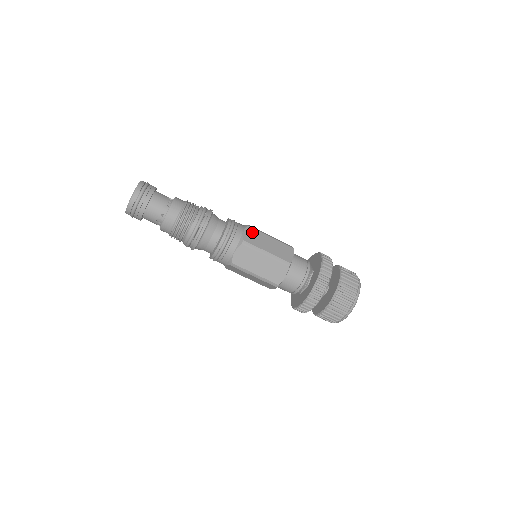
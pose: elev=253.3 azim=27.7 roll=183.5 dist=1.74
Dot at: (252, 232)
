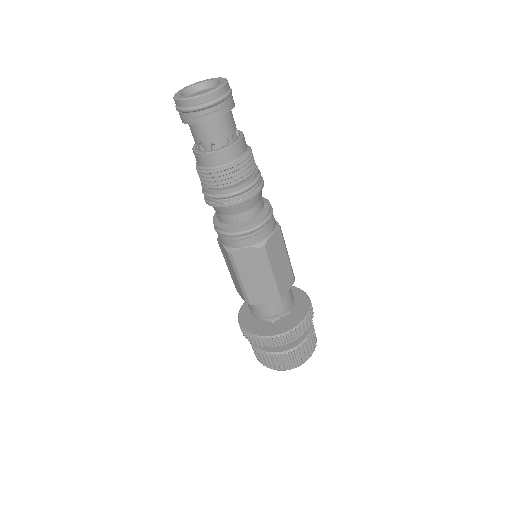
Dot at: (278, 239)
